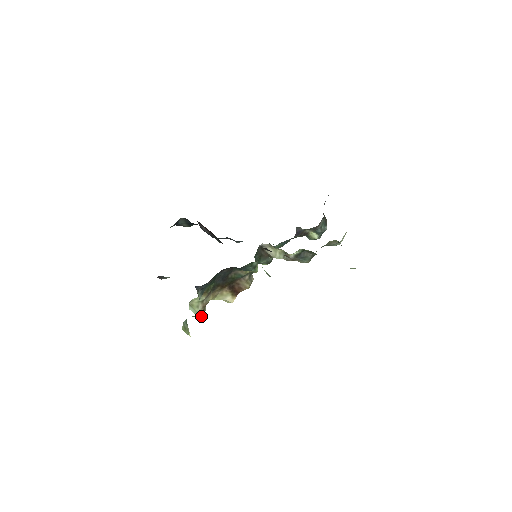
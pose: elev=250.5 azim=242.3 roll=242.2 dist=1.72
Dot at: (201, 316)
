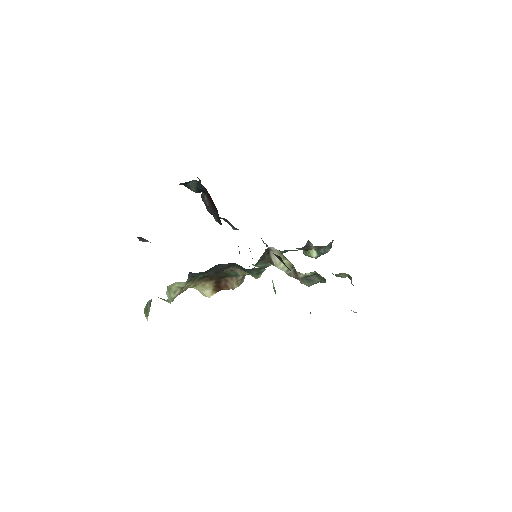
Dot at: (169, 301)
